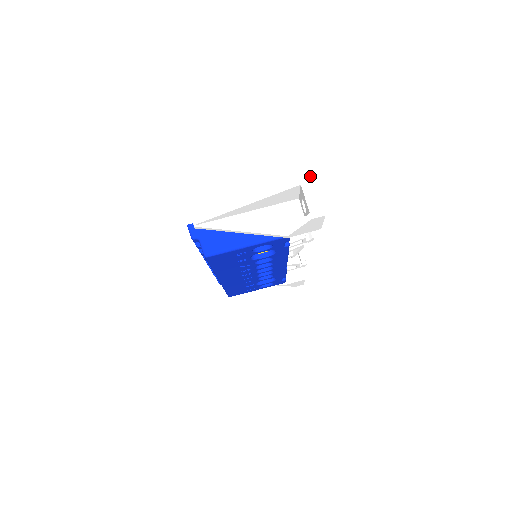
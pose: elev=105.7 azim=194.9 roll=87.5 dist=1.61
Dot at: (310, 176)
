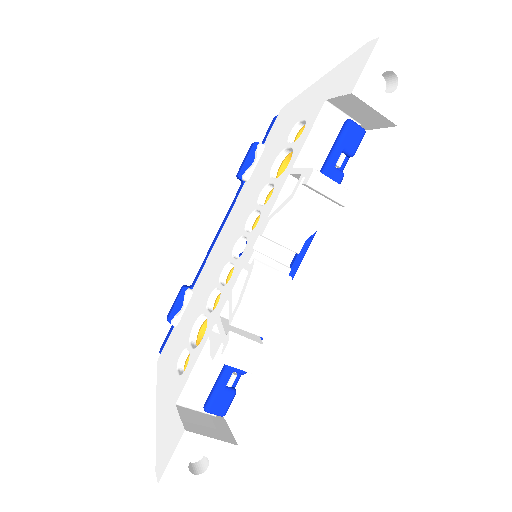
Dot at: occluded
